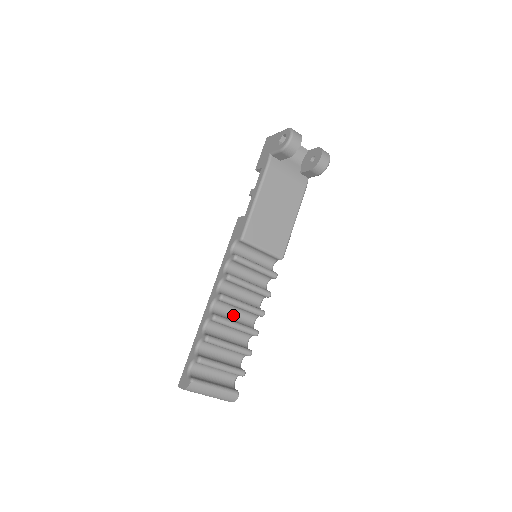
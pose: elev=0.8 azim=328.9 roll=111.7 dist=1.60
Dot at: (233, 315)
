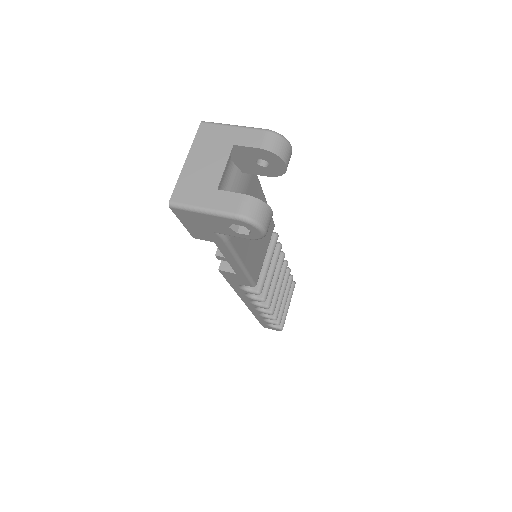
Dot at: occluded
